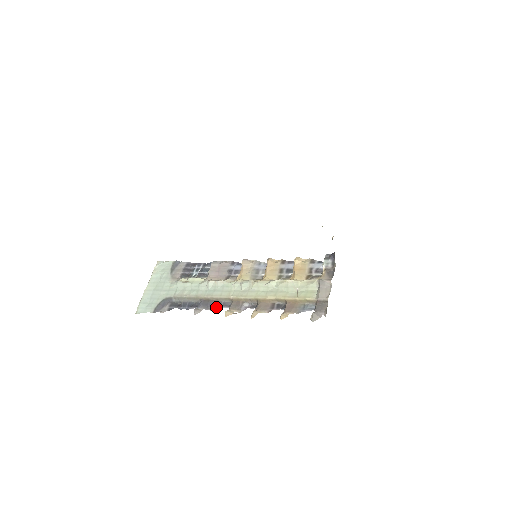
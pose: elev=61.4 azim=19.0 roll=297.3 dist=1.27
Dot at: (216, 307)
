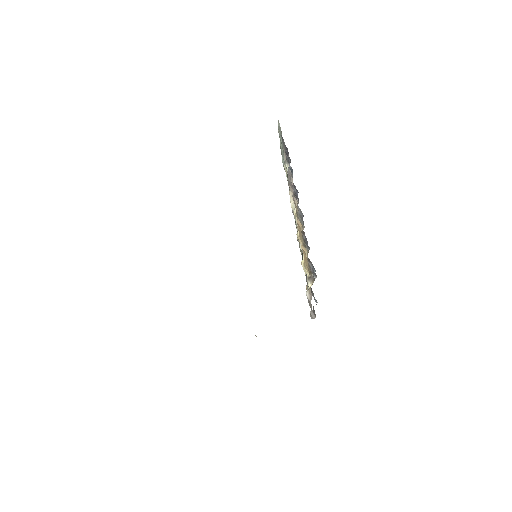
Dot at: occluded
